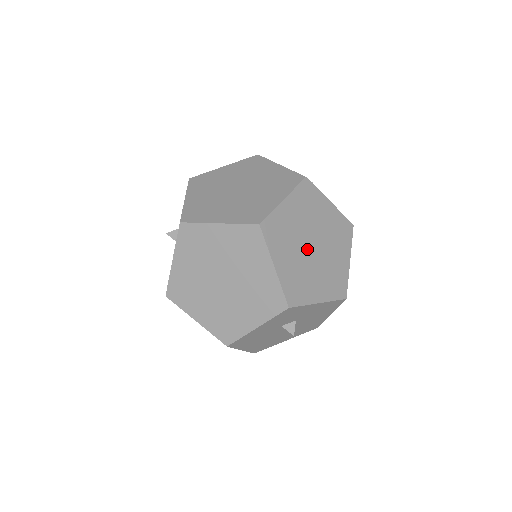
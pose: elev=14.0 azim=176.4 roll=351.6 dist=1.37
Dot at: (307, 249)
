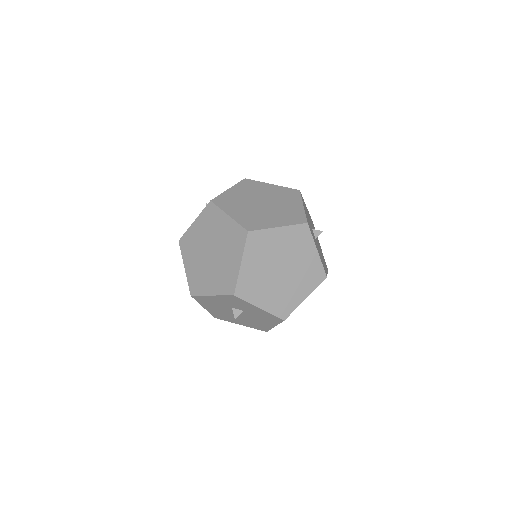
Dot at: (275, 269)
